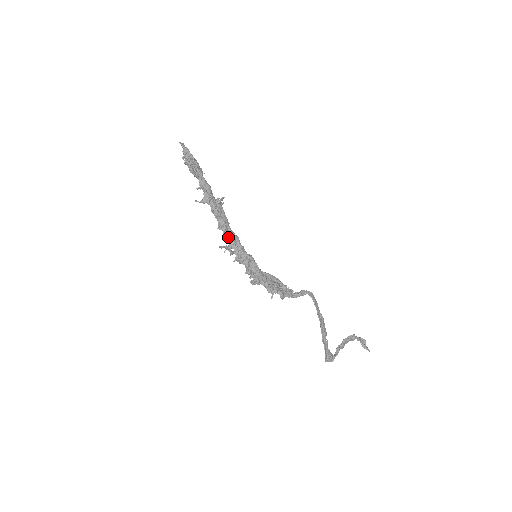
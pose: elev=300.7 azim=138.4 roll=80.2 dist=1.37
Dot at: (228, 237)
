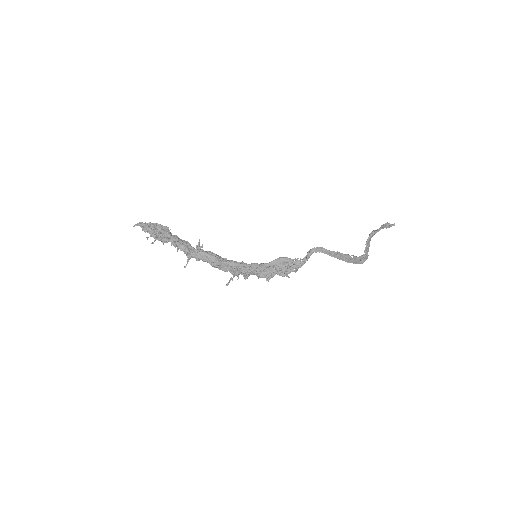
Dot at: (226, 270)
